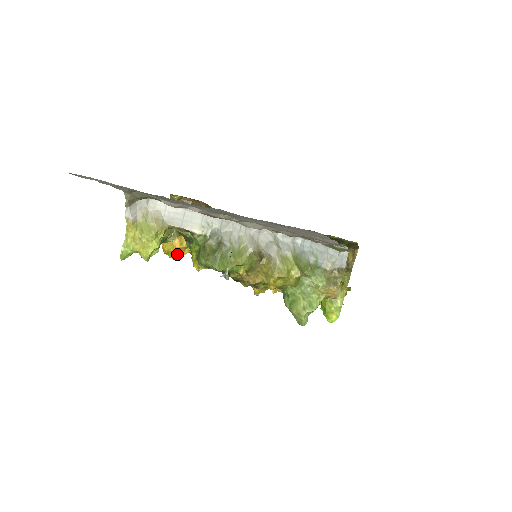
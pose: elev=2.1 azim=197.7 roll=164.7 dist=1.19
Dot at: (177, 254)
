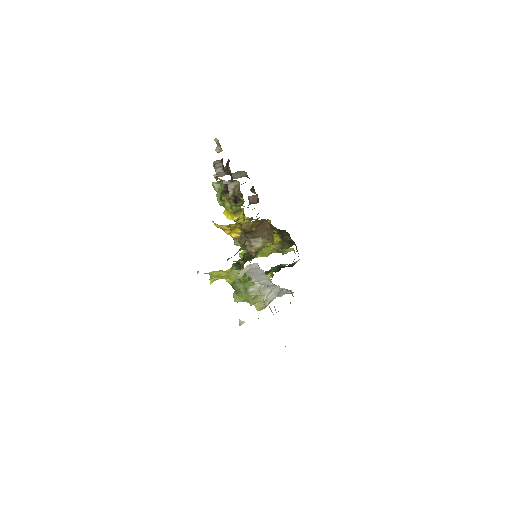
Dot at: occluded
